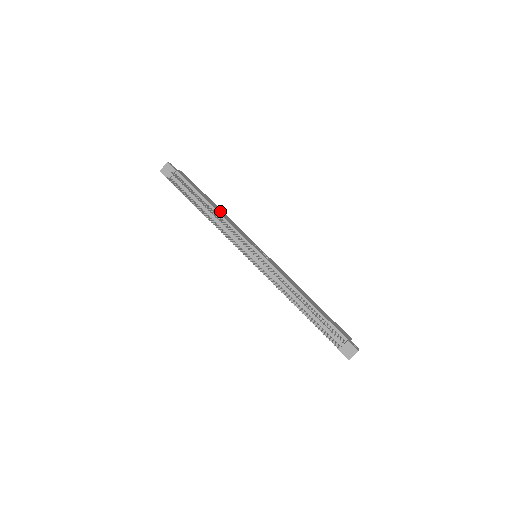
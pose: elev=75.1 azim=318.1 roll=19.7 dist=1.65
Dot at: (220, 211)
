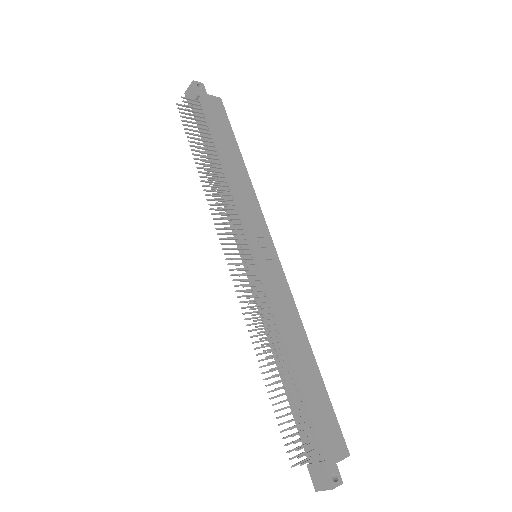
Dot at: (237, 170)
